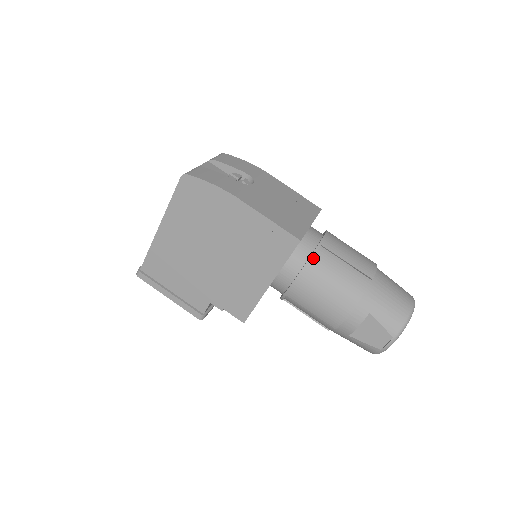
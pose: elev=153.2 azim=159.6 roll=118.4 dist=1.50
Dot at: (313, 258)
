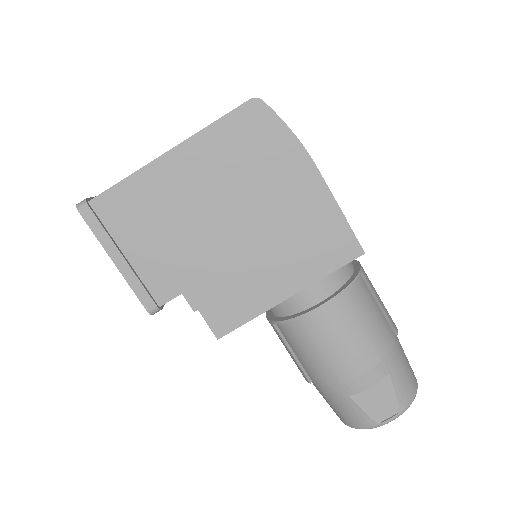
Dot at: (354, 283)
